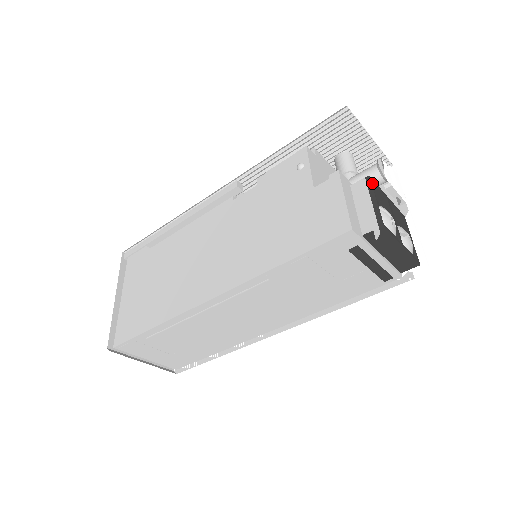
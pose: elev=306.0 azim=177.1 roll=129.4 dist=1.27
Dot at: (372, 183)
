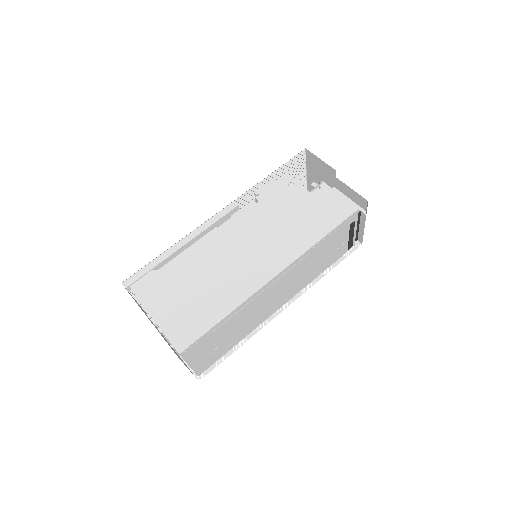
Dot at: occluded
